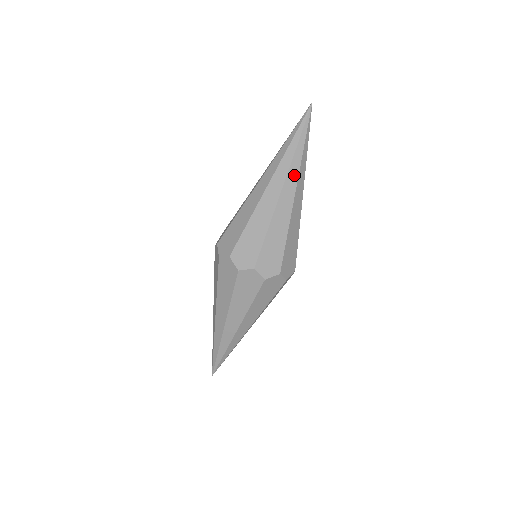
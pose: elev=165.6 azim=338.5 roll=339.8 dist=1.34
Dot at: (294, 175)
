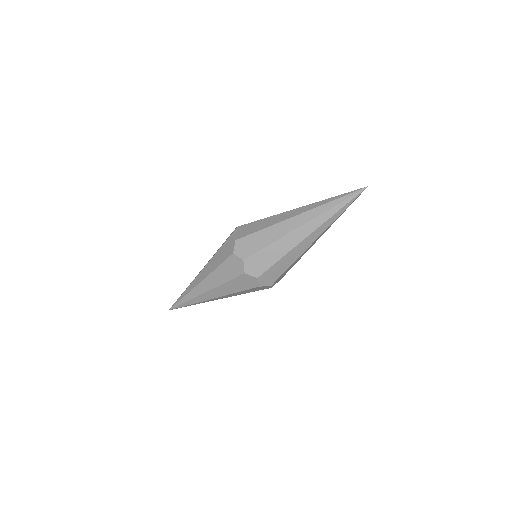
Dot at: (318, 223)
